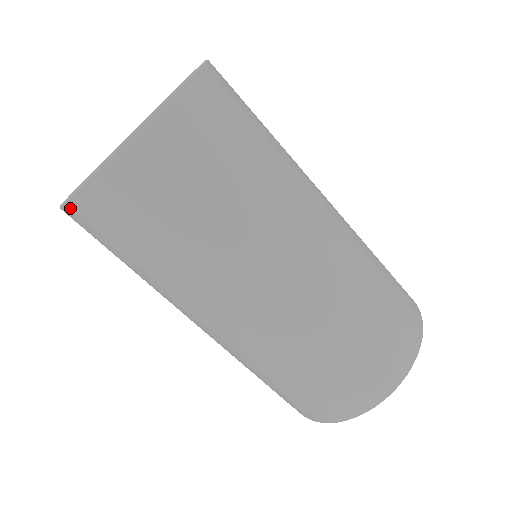
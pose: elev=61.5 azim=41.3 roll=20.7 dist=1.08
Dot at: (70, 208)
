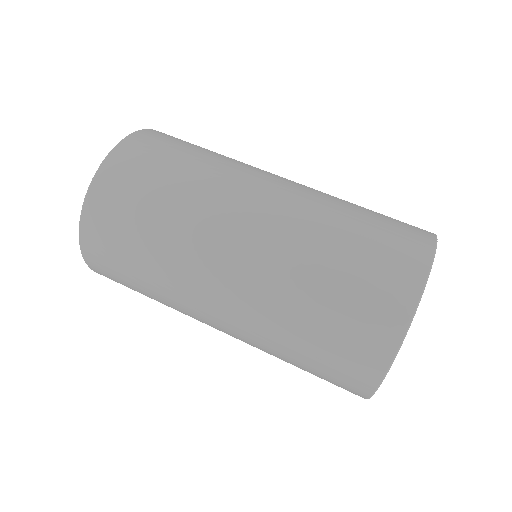
Dot at: (89, 202)
